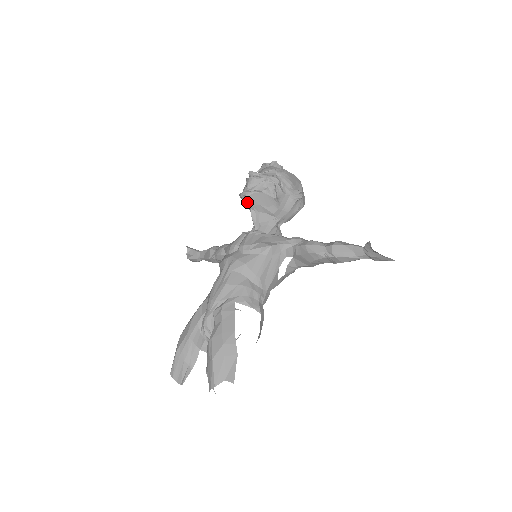
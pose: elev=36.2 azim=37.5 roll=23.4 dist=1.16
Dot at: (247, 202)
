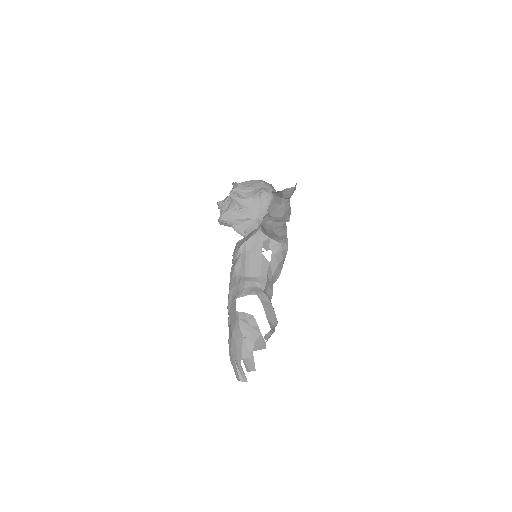
Dot at: (226, 224)
